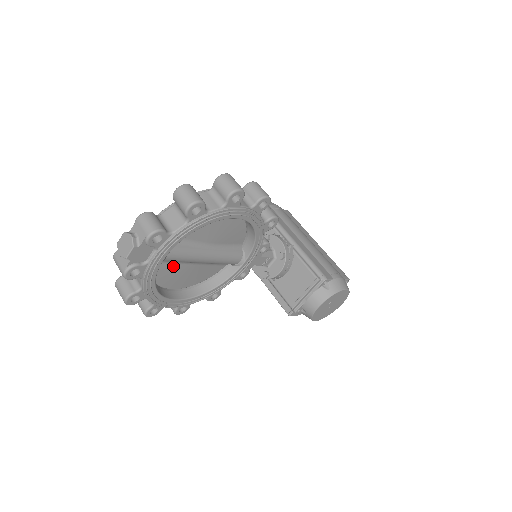
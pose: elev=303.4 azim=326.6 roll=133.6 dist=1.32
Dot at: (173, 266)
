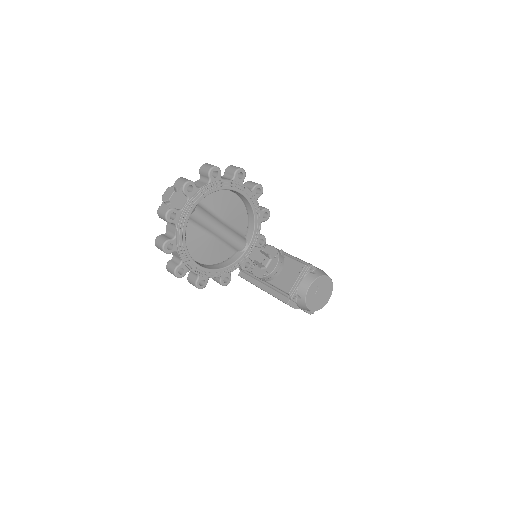
Dot at: (197, 232)
